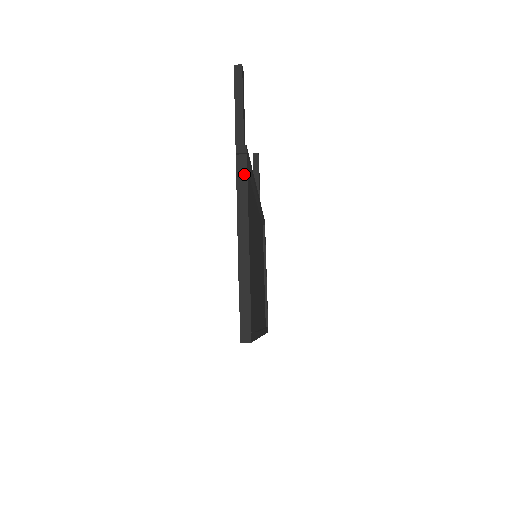
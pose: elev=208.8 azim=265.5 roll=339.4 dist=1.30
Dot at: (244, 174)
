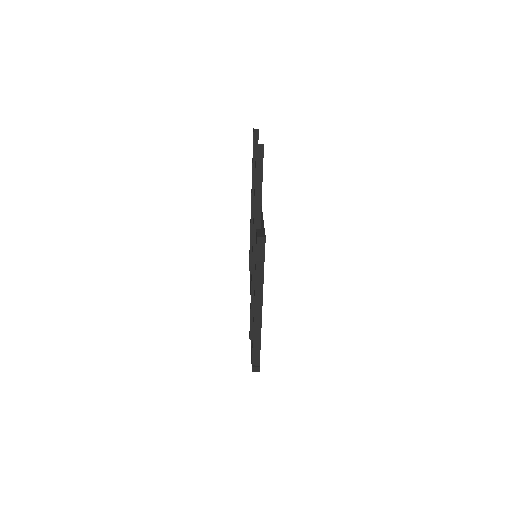
Dot at: (262, 259)
